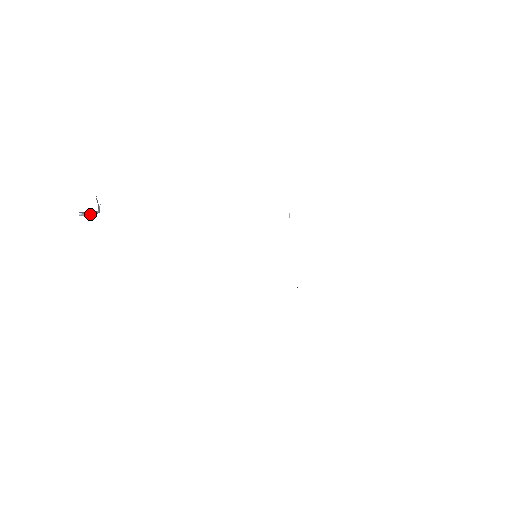
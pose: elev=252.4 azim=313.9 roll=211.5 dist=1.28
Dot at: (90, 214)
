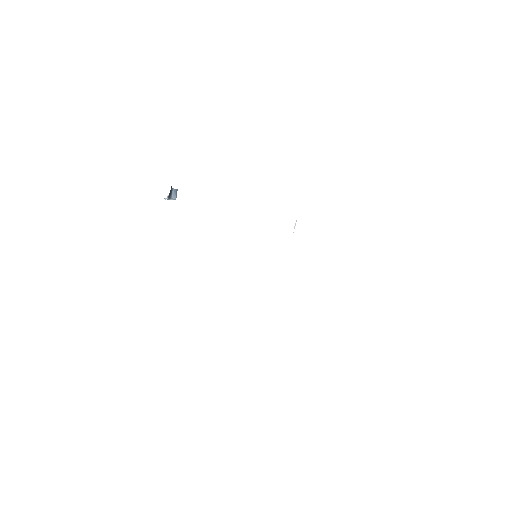
Dot at: occluded
